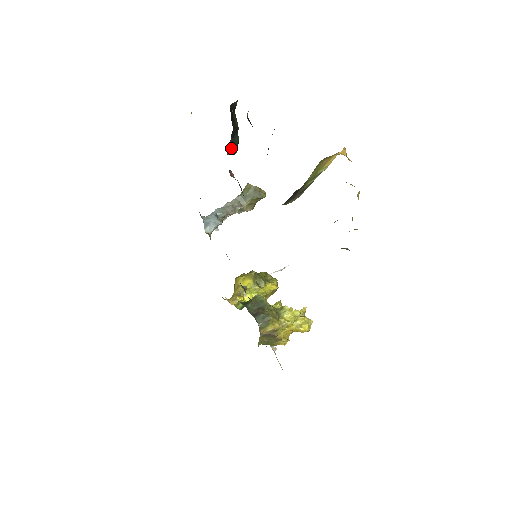
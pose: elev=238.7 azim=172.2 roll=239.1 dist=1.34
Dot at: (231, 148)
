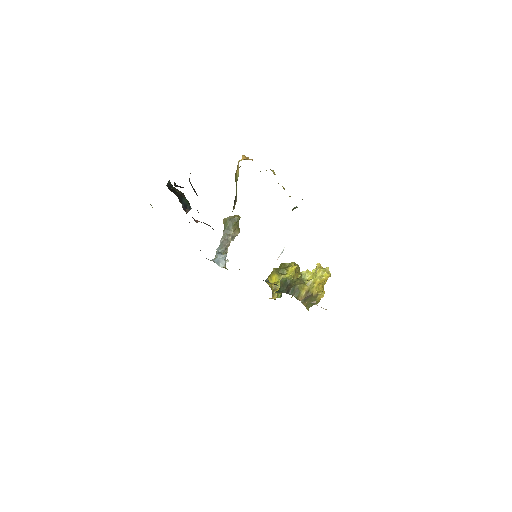
Dot at: (186, 208)
